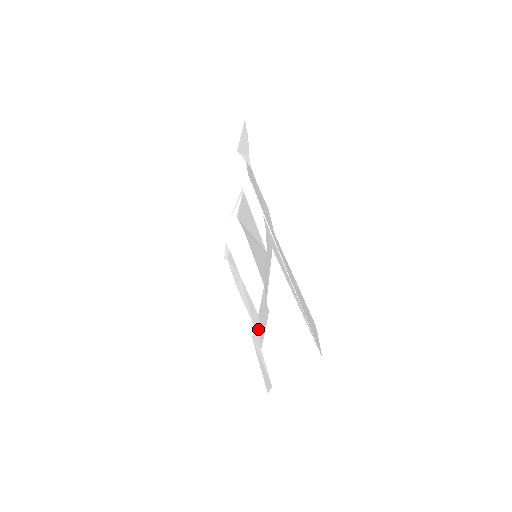
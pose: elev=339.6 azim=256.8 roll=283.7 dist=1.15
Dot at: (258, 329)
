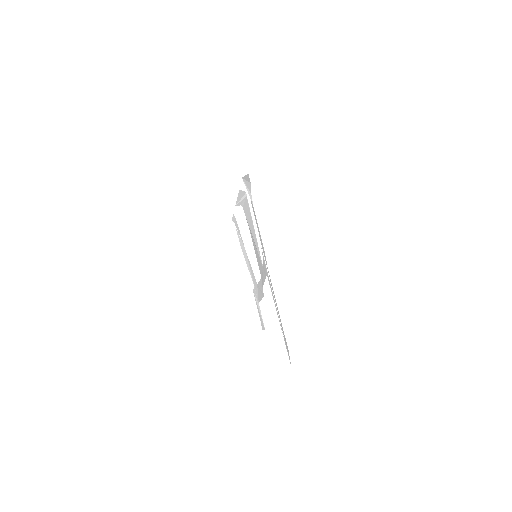
Dot at: (257, 291)
